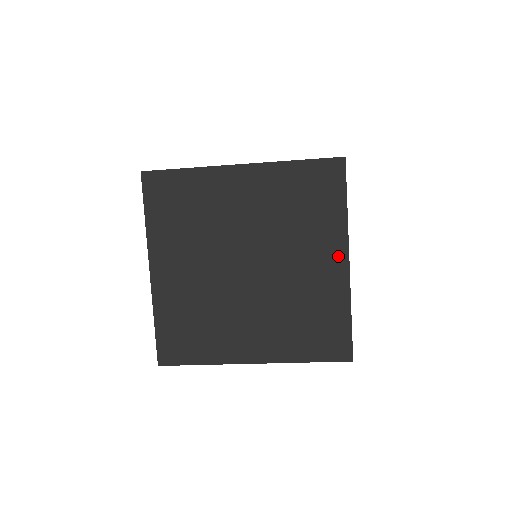
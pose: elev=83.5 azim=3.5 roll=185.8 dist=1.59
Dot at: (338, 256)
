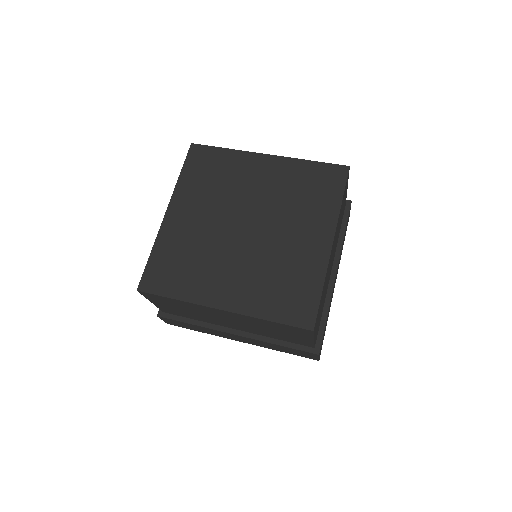
Dot at: (324, 236)
